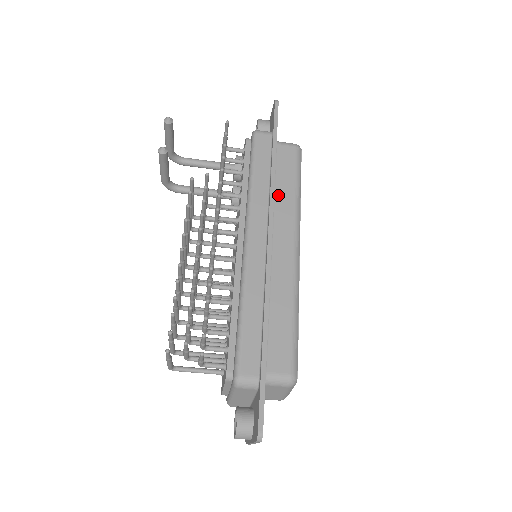
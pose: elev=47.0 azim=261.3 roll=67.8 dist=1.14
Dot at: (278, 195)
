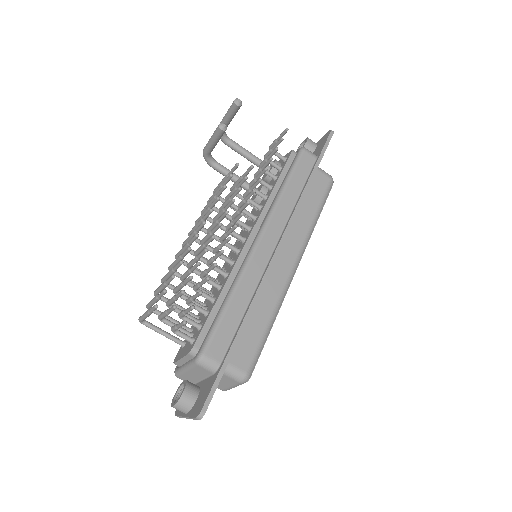
Dot at: (299, 213)
